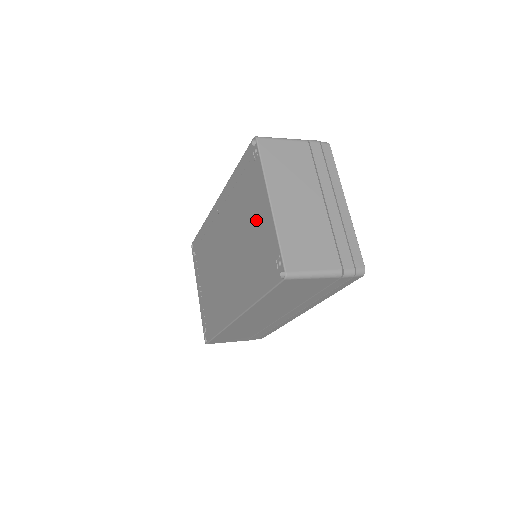
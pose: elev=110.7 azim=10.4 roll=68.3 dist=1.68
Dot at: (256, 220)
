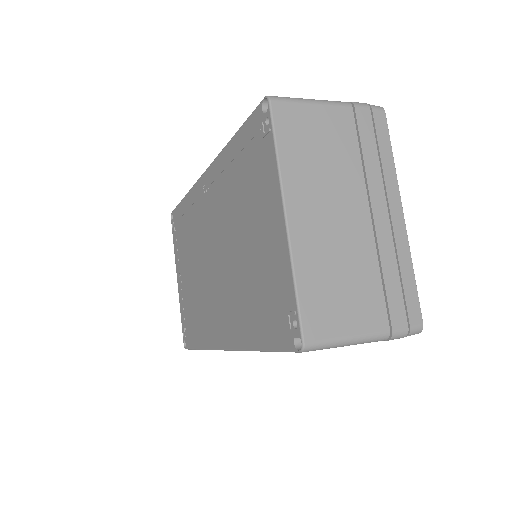
Dot at: (260, 234)
